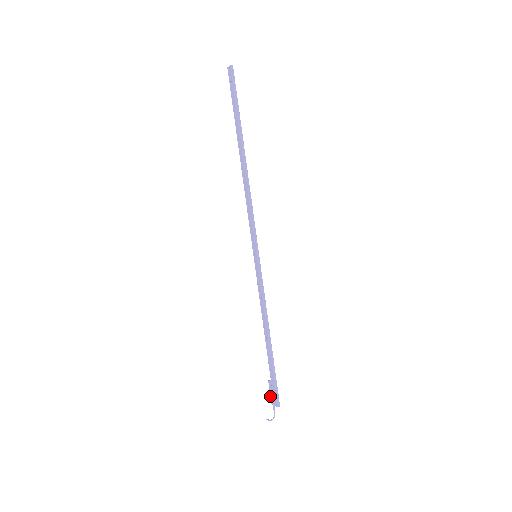
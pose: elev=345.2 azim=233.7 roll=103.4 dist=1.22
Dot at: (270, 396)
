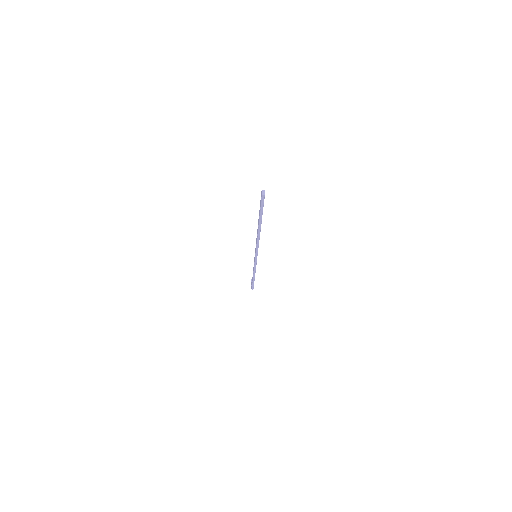
Dot at: (251, 282)
